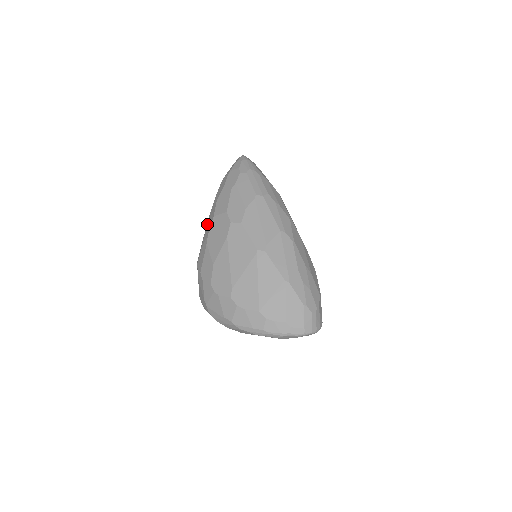
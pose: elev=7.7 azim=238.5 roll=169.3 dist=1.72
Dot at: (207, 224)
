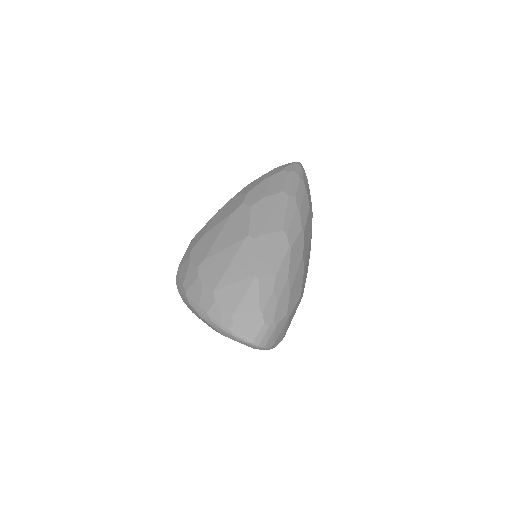
Dot at: occluded
